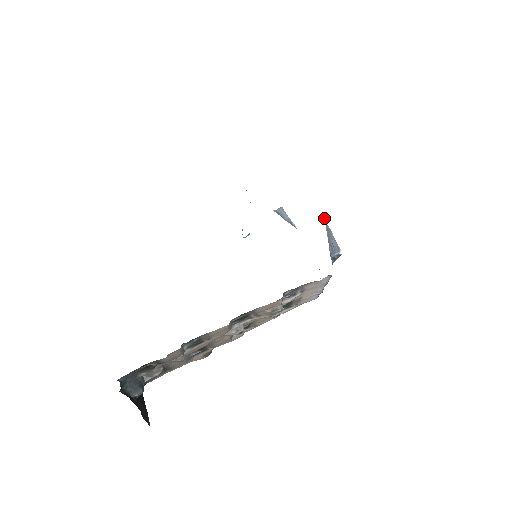
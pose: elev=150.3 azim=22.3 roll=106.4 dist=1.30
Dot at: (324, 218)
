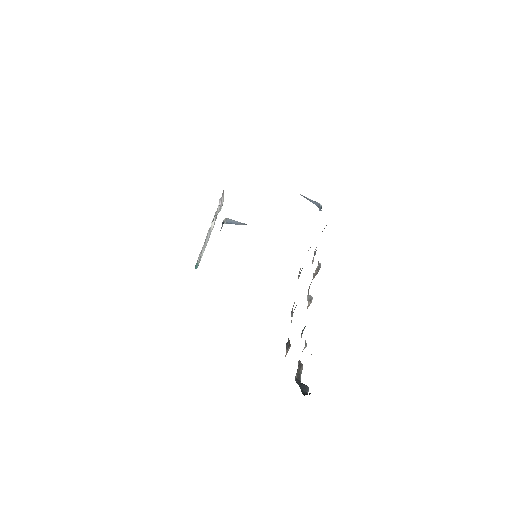
Dot at: occluded
